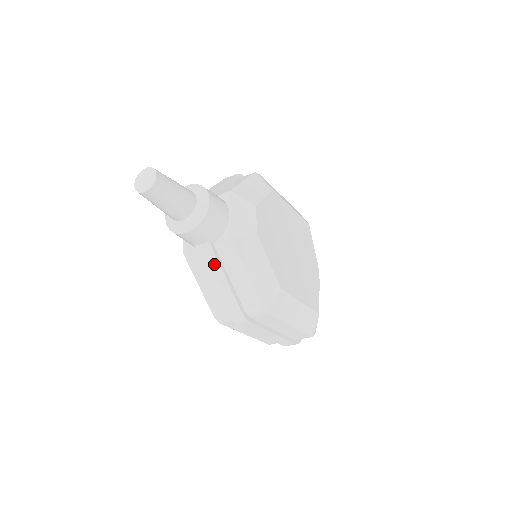
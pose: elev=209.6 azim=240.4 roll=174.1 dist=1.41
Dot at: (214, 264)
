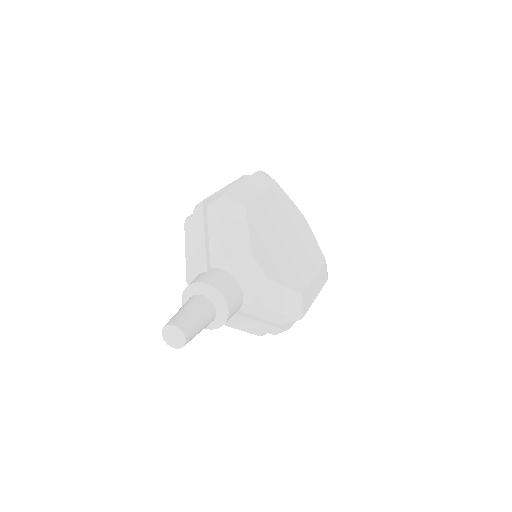
Dot at: (247, 321)
